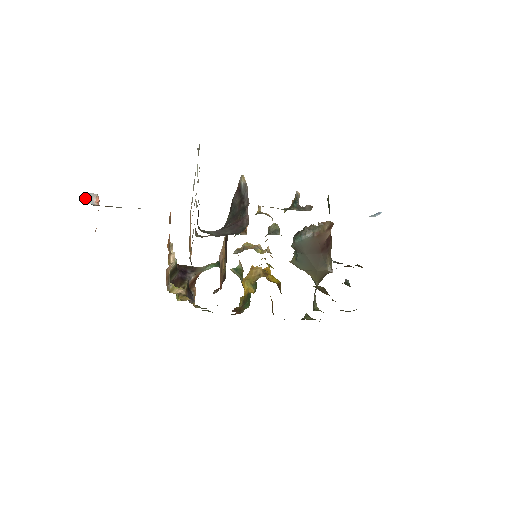
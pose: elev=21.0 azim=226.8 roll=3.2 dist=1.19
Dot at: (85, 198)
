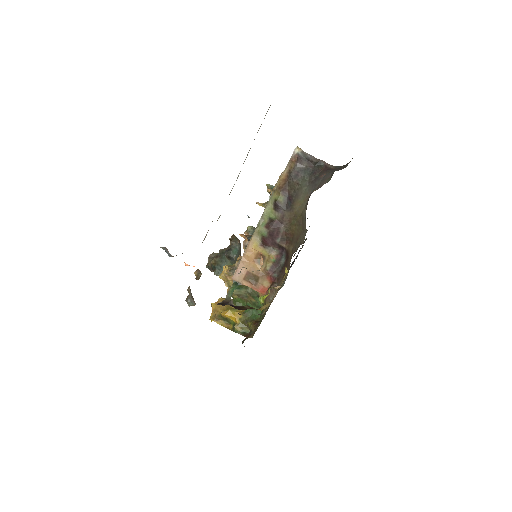
Dot at: (167, 251)
